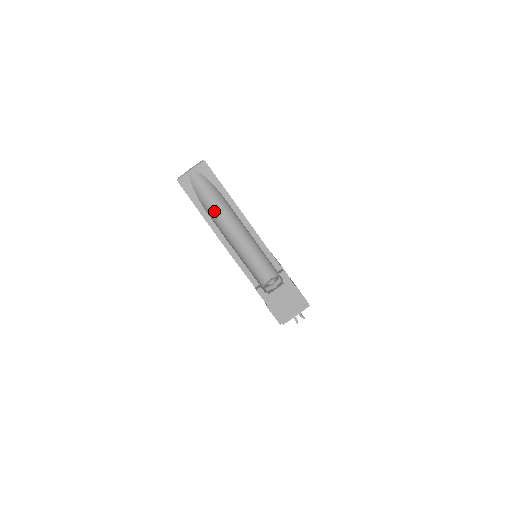
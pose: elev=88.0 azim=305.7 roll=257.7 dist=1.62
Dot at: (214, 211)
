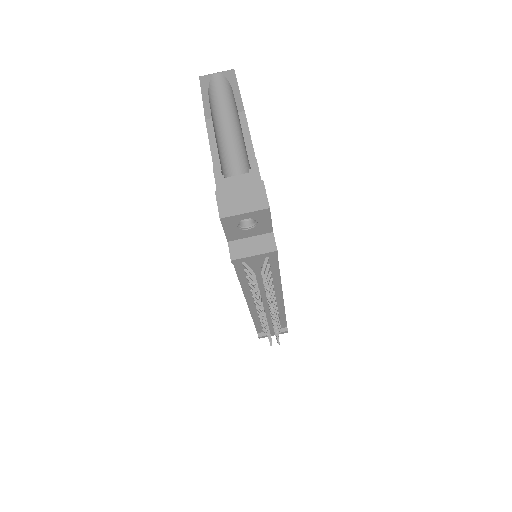
Dot at: (218, 108)
